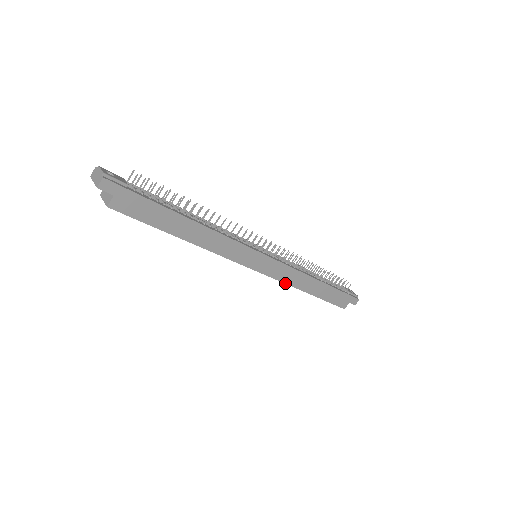
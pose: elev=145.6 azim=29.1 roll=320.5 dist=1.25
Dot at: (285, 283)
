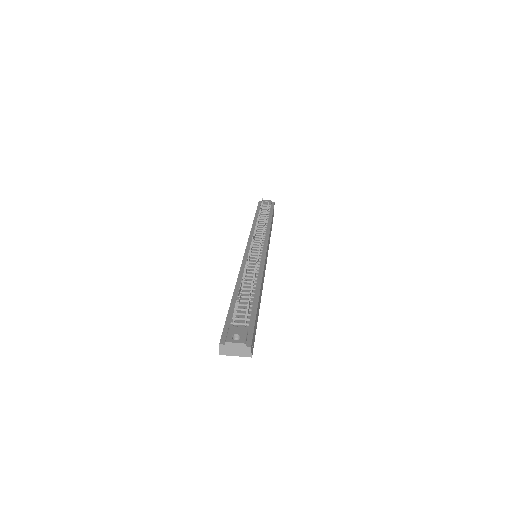
Dot at: (268, 249)
